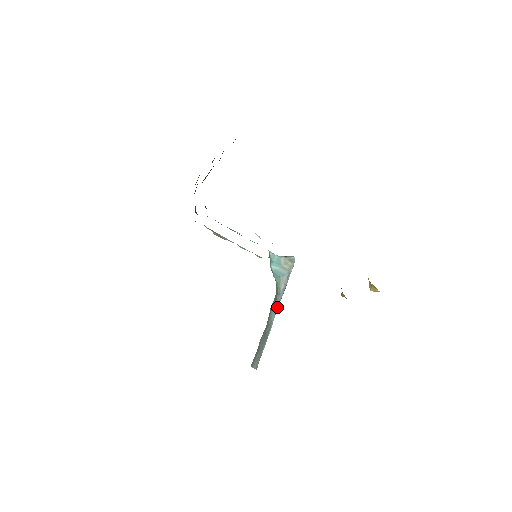
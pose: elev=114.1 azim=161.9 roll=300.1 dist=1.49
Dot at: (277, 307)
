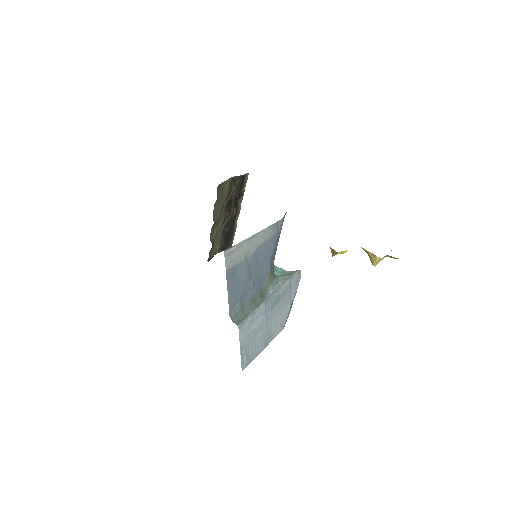
Dot at: (273, 291)
